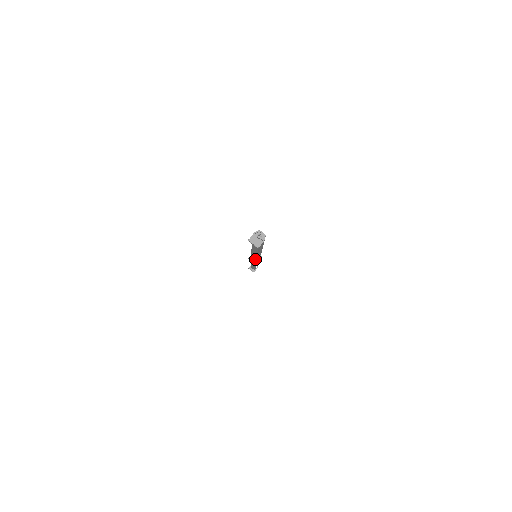
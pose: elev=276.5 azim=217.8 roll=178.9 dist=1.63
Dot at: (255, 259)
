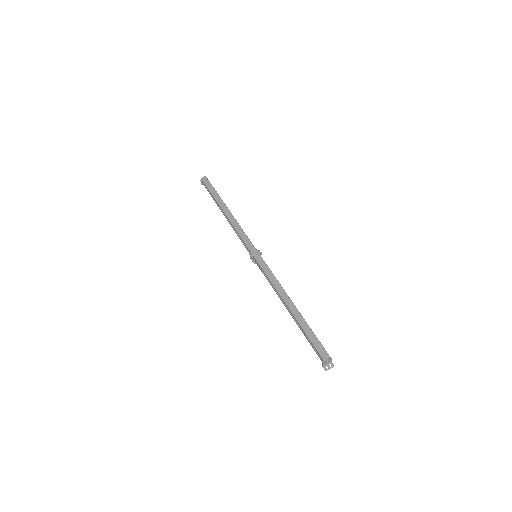
Dot at: occluded
